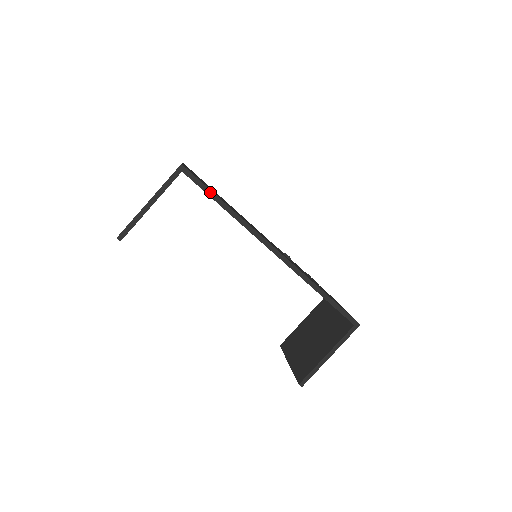
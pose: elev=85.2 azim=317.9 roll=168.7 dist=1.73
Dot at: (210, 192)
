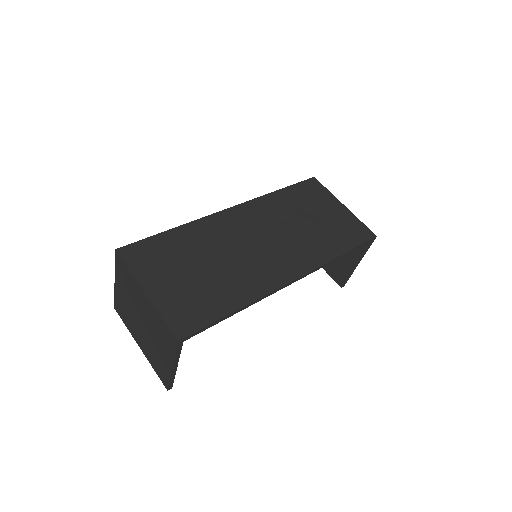
Dot at: (217, 322)
